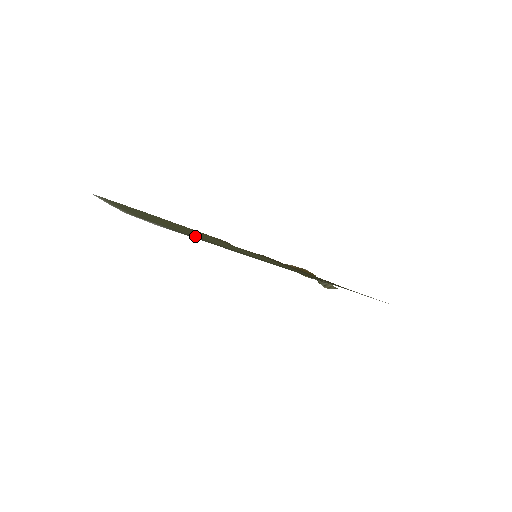
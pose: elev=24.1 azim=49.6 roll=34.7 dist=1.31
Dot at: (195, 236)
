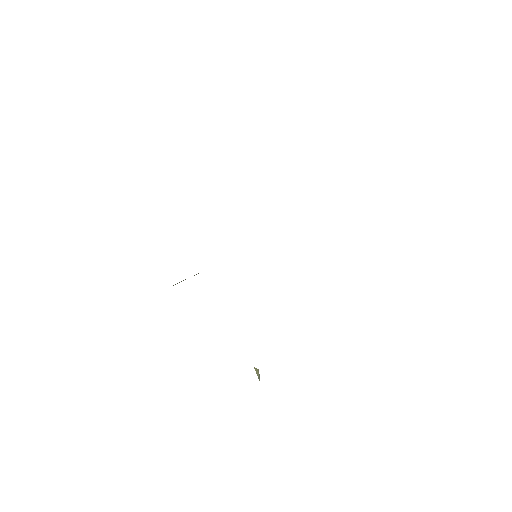
Dot at: occluded
